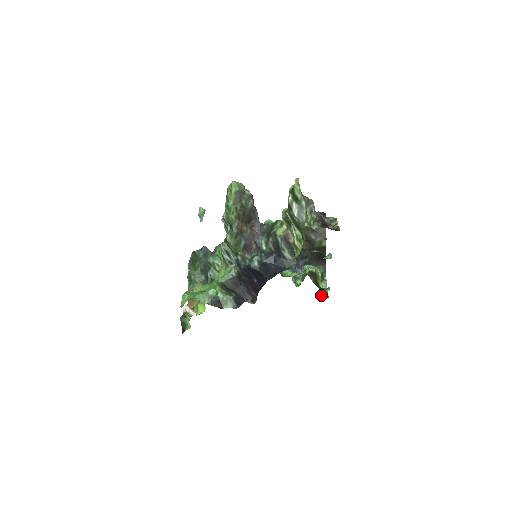
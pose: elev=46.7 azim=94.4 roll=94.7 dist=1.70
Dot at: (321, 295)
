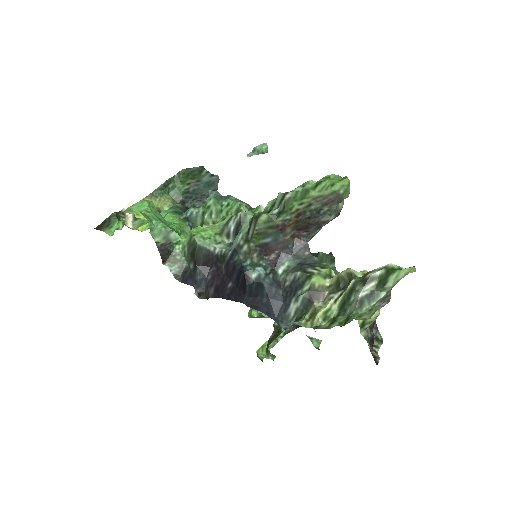
Dot at: (258, 350)
